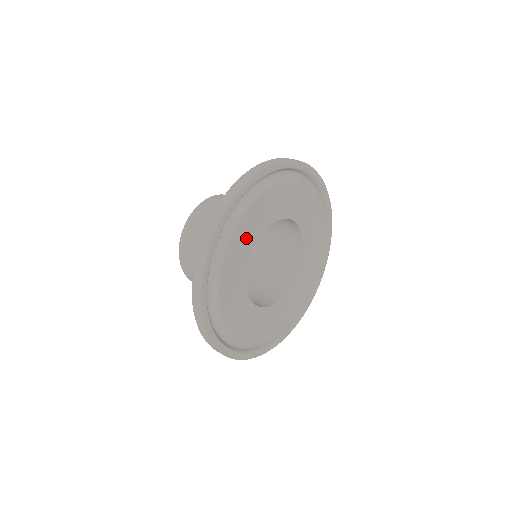
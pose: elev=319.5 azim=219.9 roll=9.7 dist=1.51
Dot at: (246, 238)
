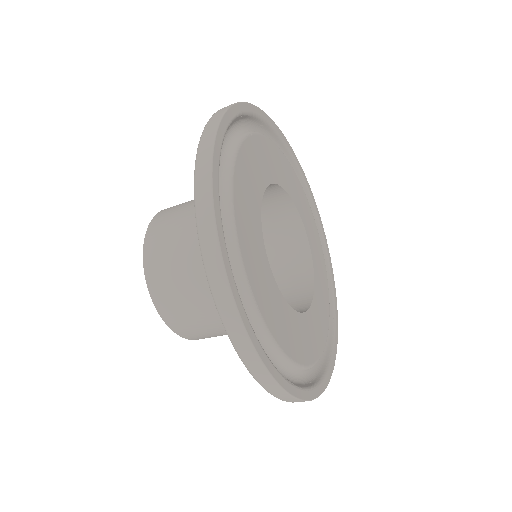
Dot at: (278, 312)
